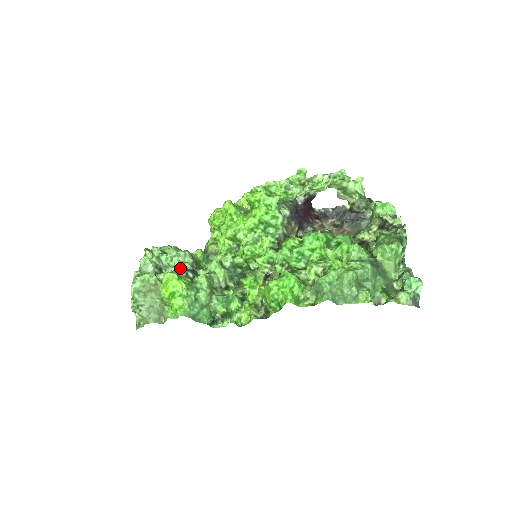
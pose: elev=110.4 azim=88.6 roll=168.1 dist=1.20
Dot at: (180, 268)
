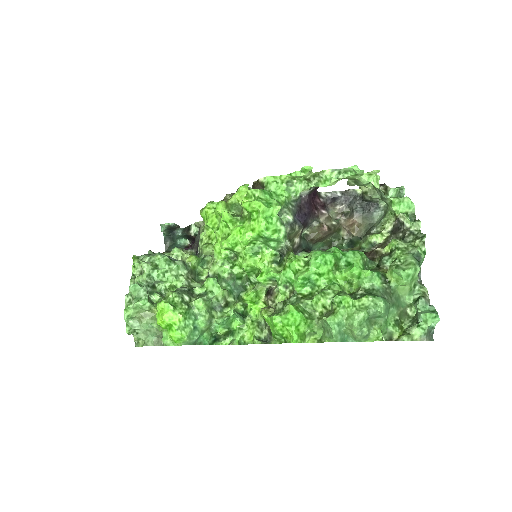
Dot at: (174, 293)
